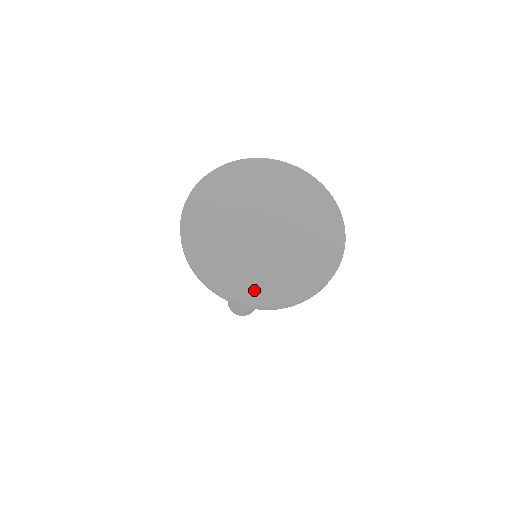
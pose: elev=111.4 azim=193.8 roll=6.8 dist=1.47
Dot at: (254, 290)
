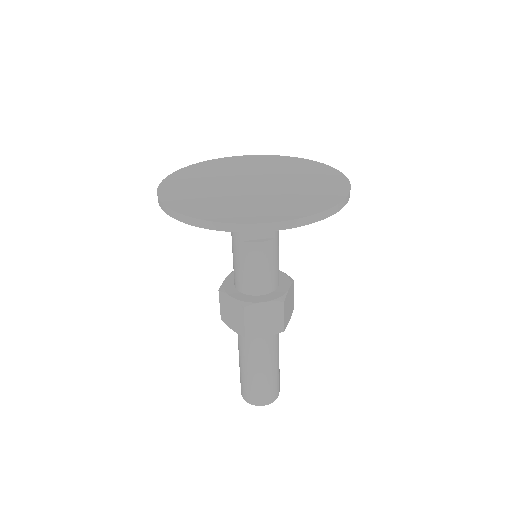
Dot at: (317, 201)
